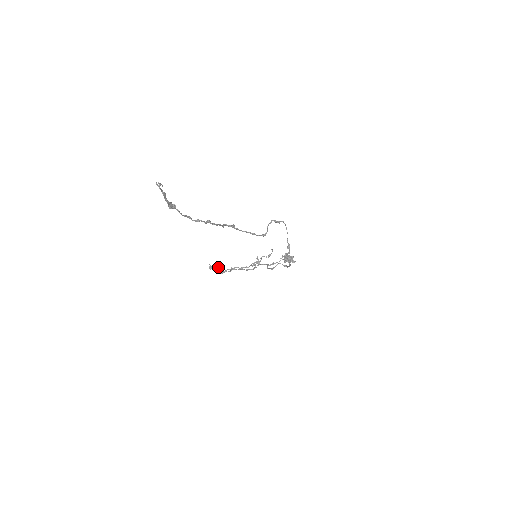
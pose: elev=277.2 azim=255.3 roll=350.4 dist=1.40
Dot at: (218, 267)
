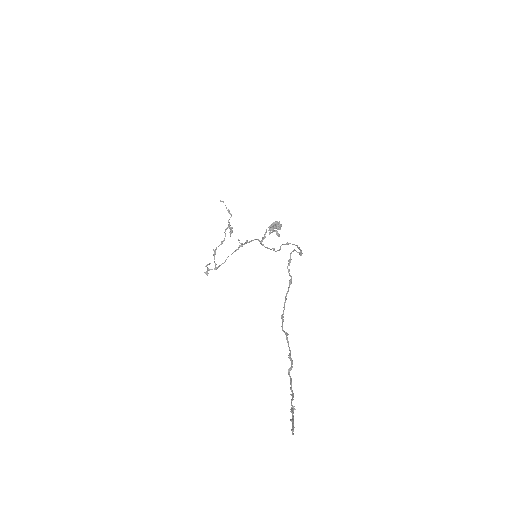
Dot at: (209, 264)
